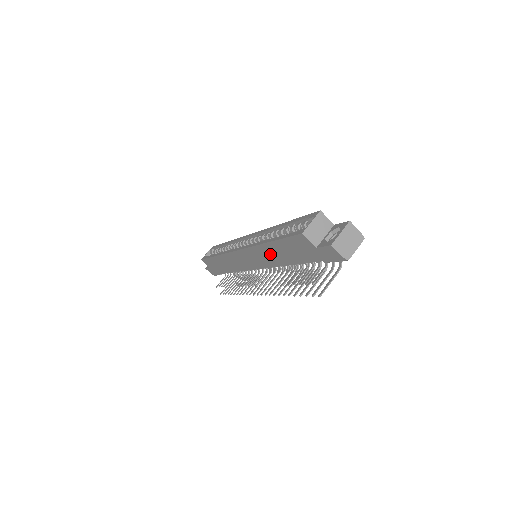
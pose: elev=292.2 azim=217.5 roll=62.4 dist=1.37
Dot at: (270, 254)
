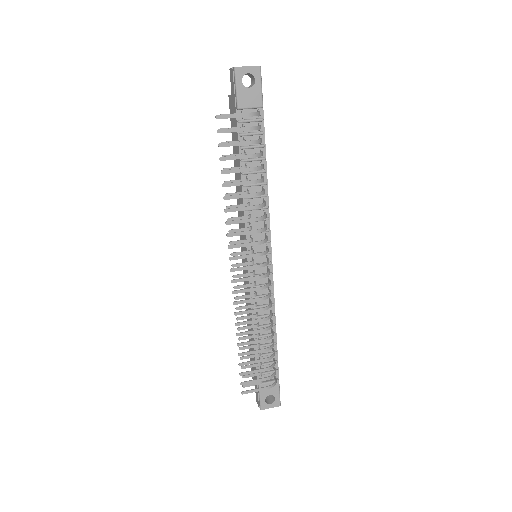
Dot at: (239, 189)
